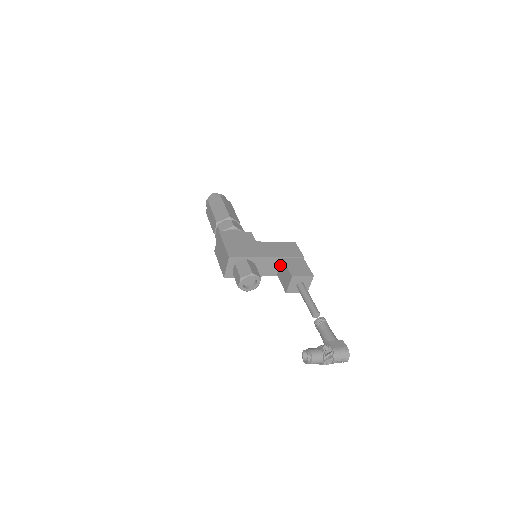
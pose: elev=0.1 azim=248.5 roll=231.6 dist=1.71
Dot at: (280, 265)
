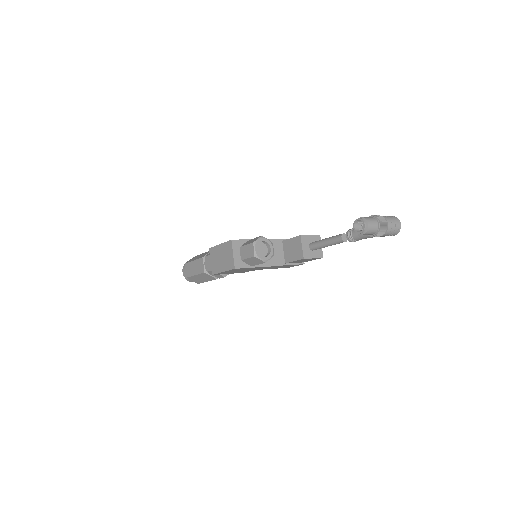
Dot at: (283, 249)
